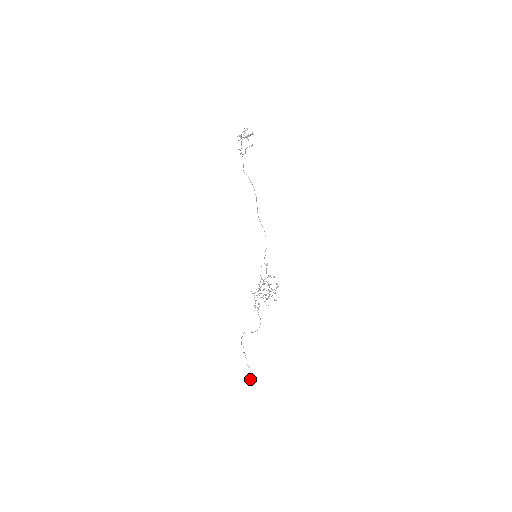
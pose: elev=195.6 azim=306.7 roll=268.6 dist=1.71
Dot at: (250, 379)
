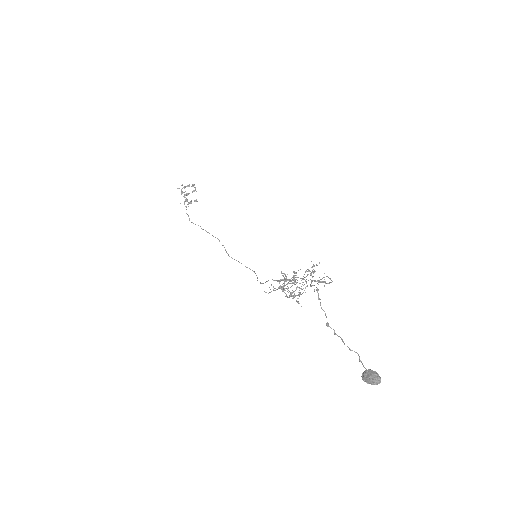
Dot at: (372, 374)
